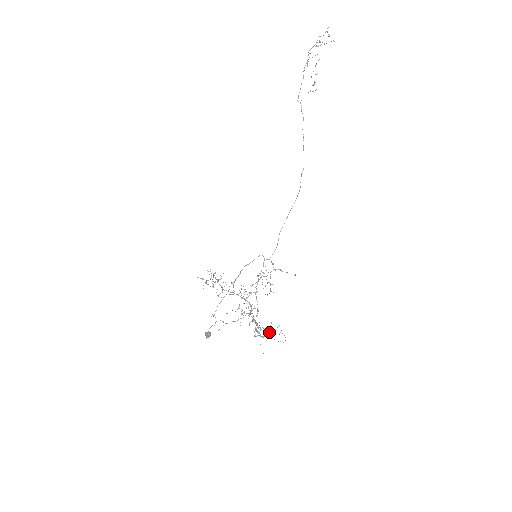
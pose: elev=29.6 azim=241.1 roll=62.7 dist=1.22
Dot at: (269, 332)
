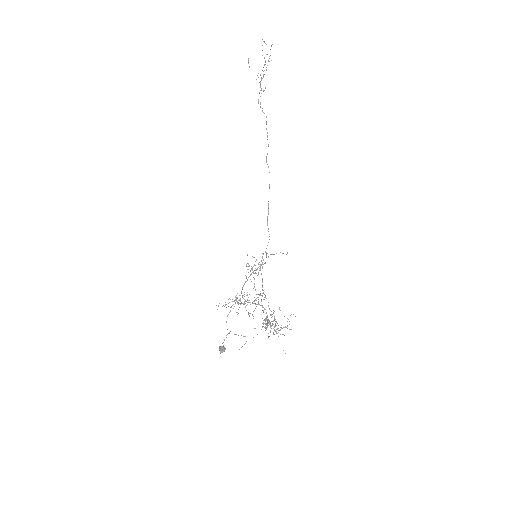
Dot at: (277, 323)
